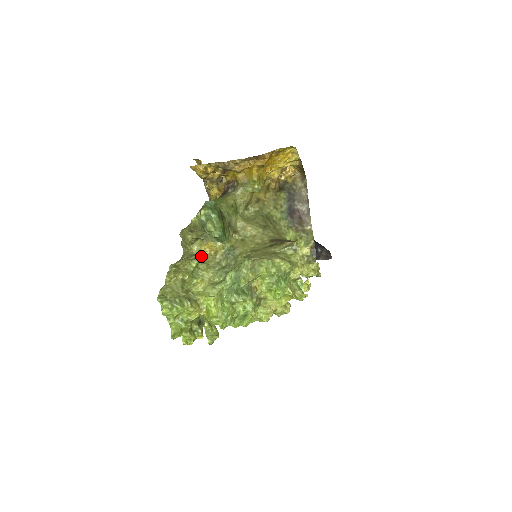
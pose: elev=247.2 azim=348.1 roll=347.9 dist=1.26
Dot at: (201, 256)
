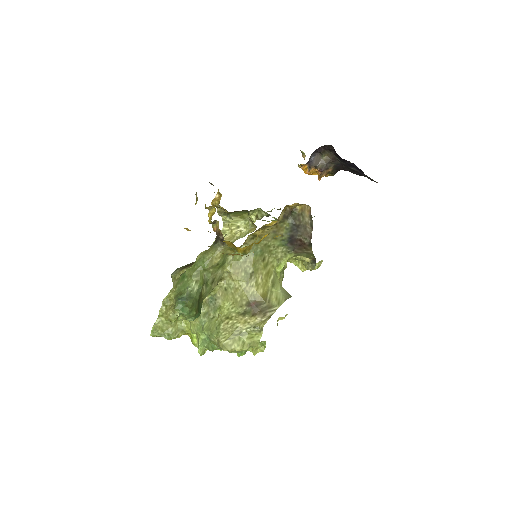
Dot at: occluded
